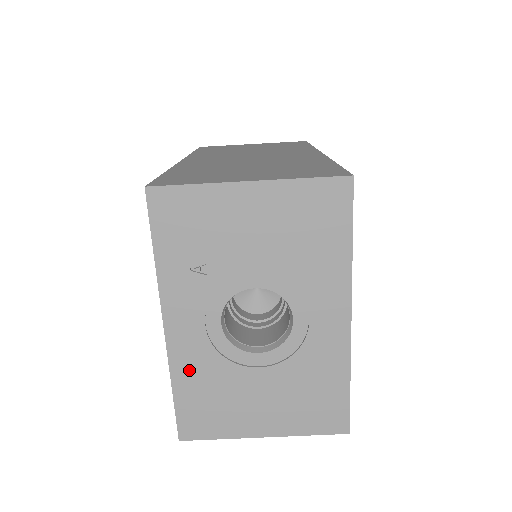
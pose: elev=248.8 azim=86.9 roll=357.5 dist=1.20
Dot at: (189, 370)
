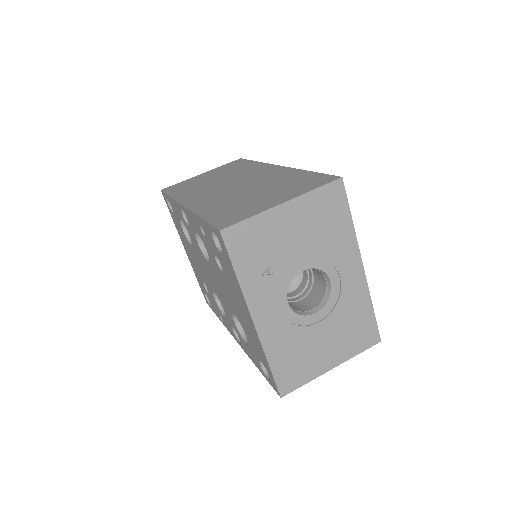
Dot at: (276, 344)
